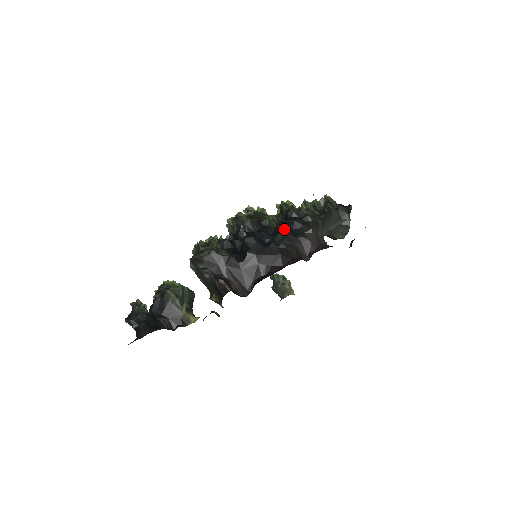
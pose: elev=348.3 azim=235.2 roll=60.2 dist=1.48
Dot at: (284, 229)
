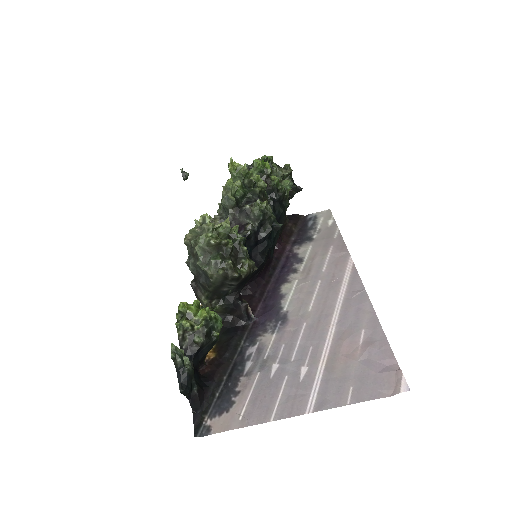
Dot at: occluded
